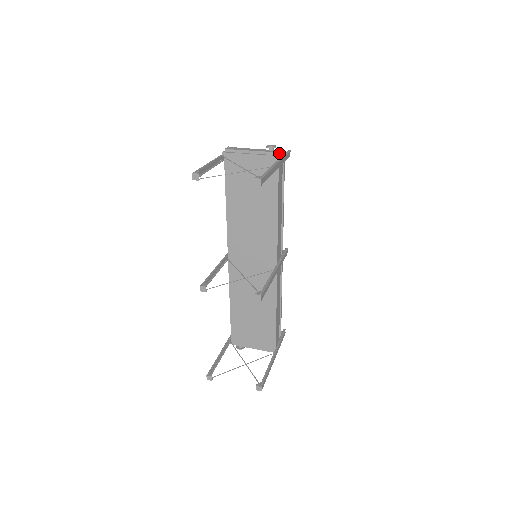
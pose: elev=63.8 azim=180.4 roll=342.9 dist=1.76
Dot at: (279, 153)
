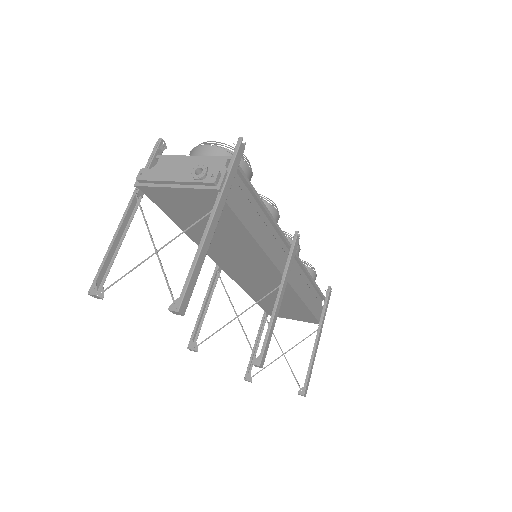
Dot at: (215, 183)
